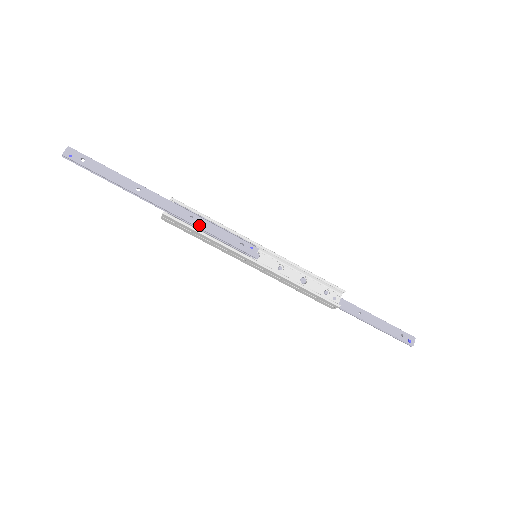
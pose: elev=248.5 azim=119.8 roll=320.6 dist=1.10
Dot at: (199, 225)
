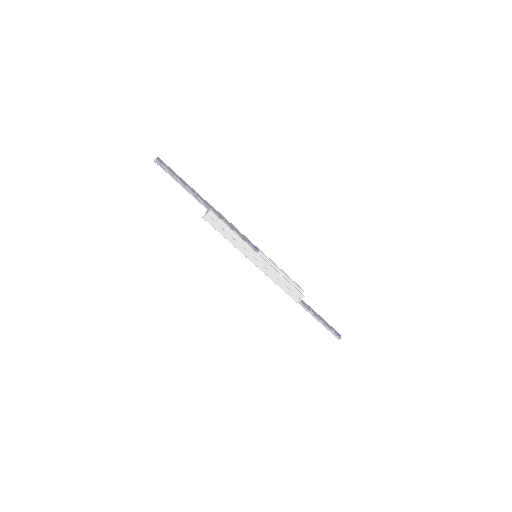
Dot at: (229, 224)
